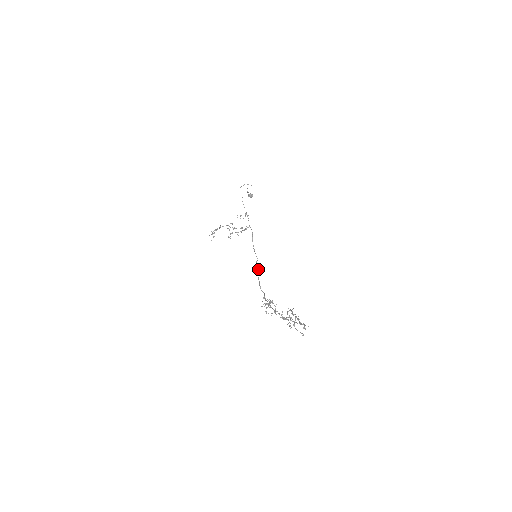
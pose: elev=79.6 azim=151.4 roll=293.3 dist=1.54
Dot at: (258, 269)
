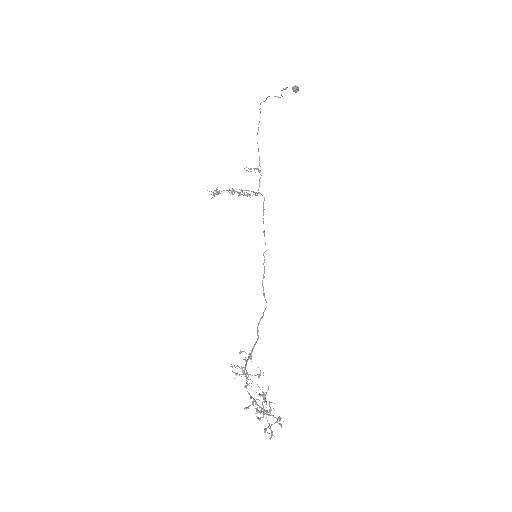
Dot at: (264, 266)
